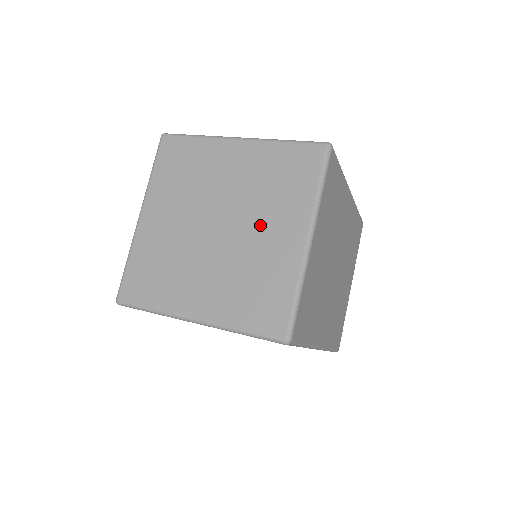
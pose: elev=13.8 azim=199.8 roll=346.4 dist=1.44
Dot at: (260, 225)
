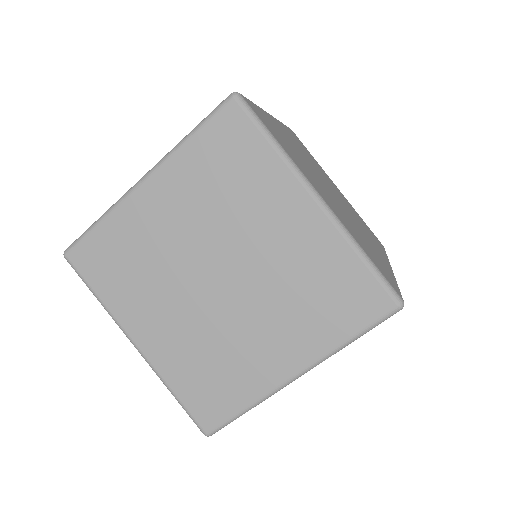
Dot at: (258, 236)
